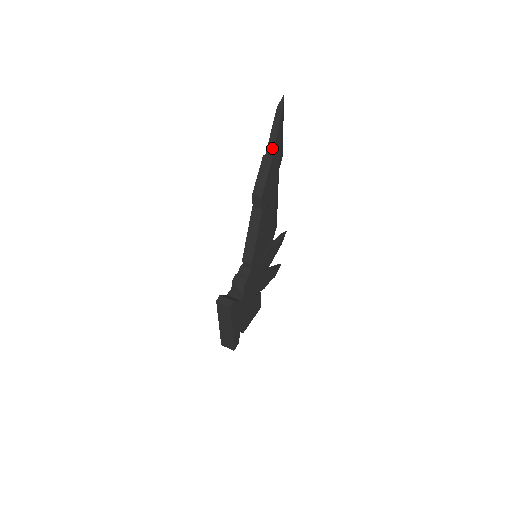
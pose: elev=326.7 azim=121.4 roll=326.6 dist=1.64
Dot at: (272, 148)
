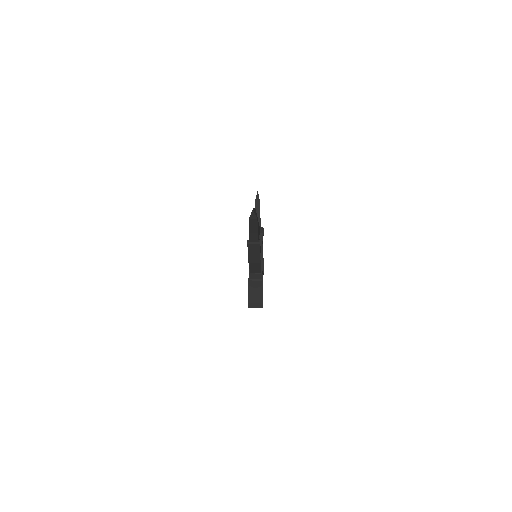
Dot at: (256, 239)
